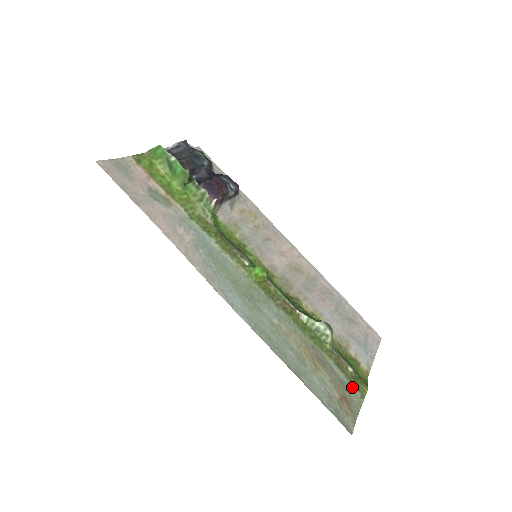
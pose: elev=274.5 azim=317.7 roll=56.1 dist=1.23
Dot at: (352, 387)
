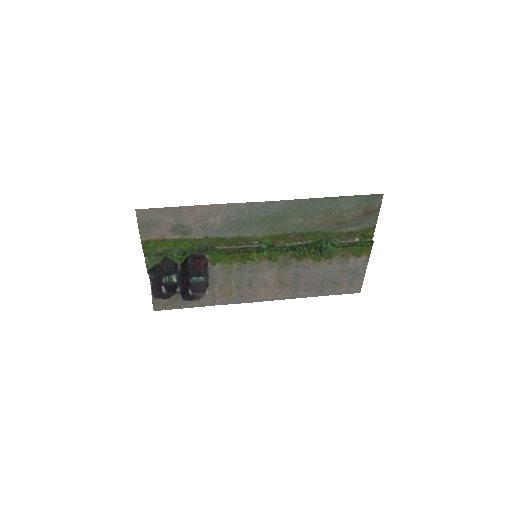
Dot at: (365, 227)
